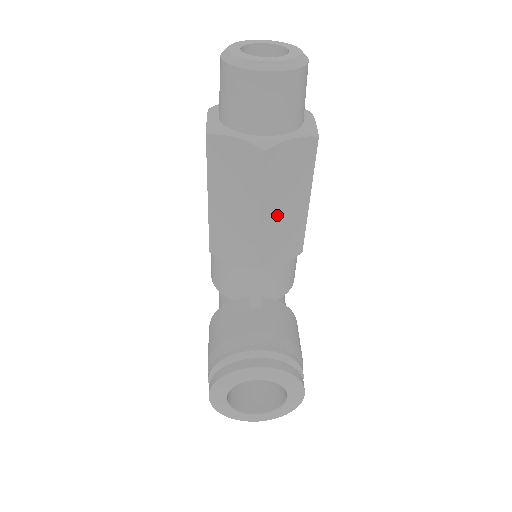
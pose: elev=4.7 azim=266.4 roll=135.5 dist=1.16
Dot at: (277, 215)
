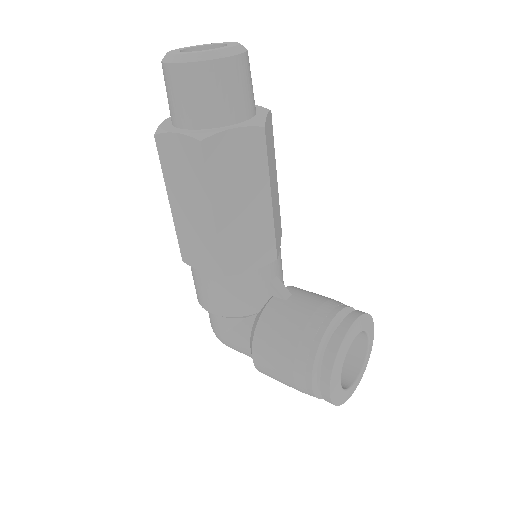
Dot at: (273, 195)
